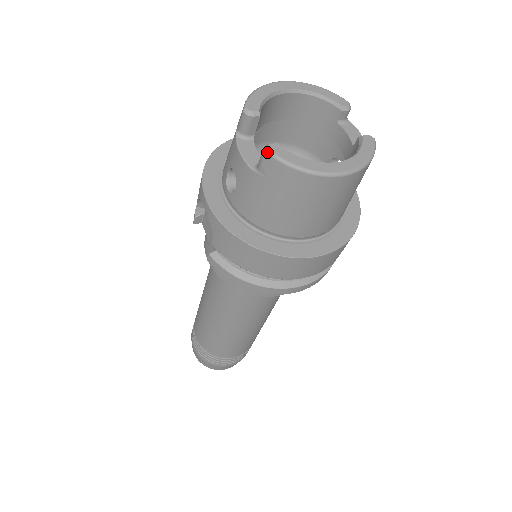
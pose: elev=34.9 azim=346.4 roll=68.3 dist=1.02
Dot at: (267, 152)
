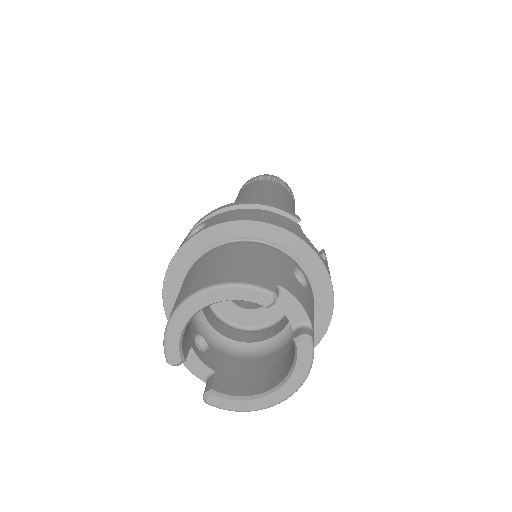
Dot at: (208, 404)
